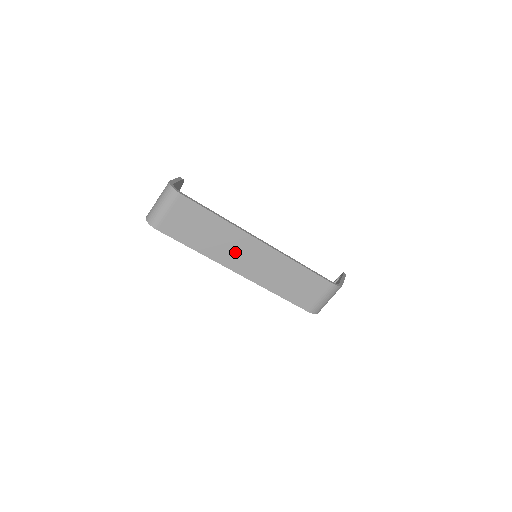
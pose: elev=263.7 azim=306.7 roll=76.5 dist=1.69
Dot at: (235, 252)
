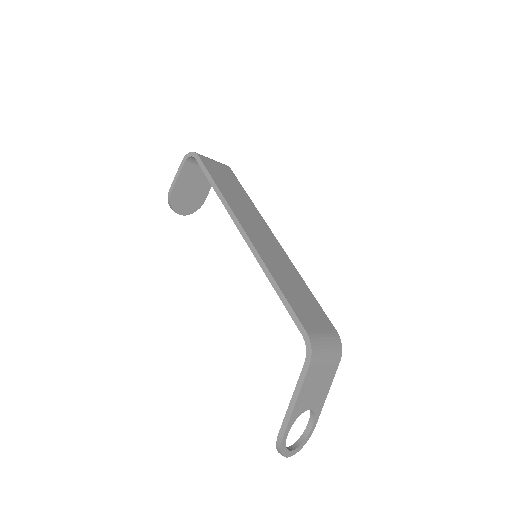
Dot at: (250, 221)
